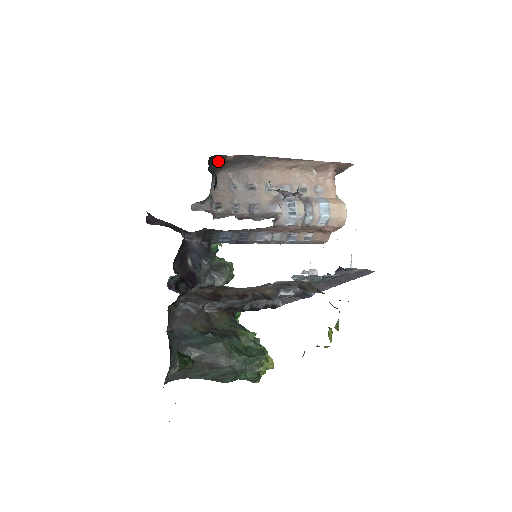
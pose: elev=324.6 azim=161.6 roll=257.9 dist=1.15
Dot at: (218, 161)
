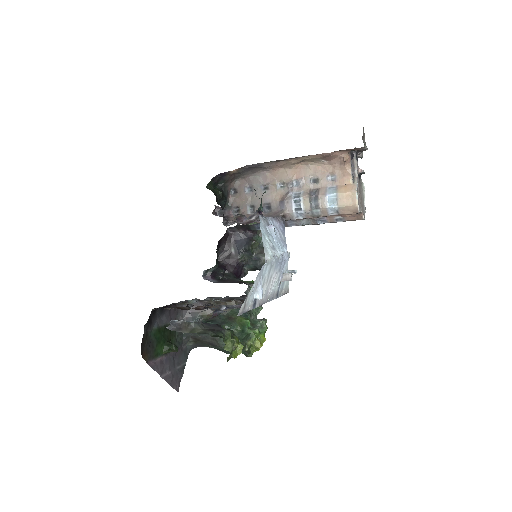
Dot at: (224, 177)
